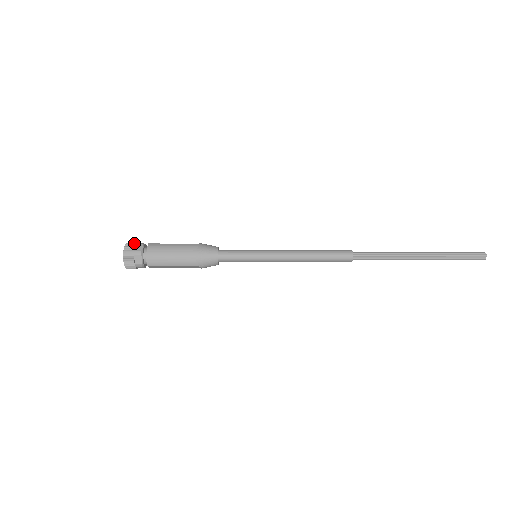
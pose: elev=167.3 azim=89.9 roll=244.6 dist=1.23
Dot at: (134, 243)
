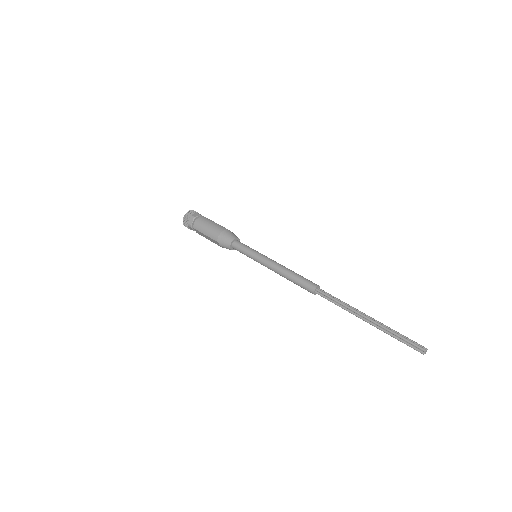
Dot at: (197, 212)
